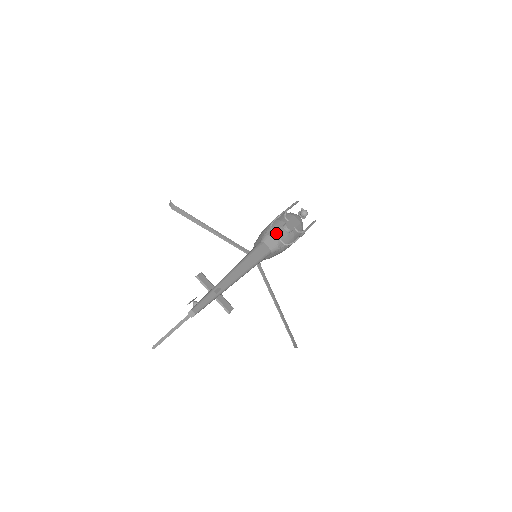
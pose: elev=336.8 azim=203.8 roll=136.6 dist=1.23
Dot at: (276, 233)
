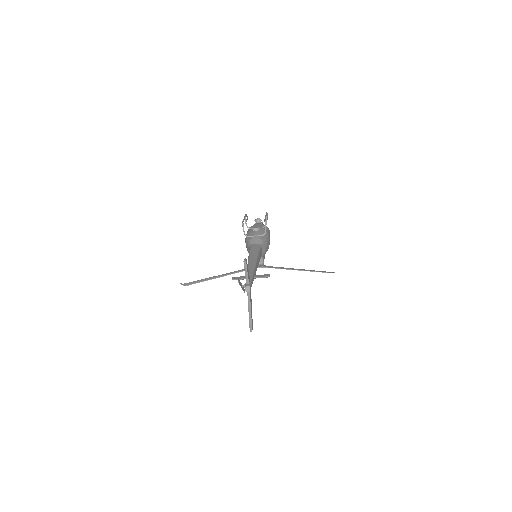
Dot at: (252, 236)
